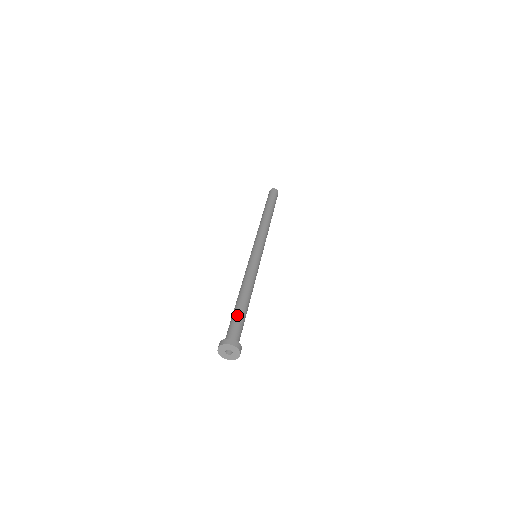
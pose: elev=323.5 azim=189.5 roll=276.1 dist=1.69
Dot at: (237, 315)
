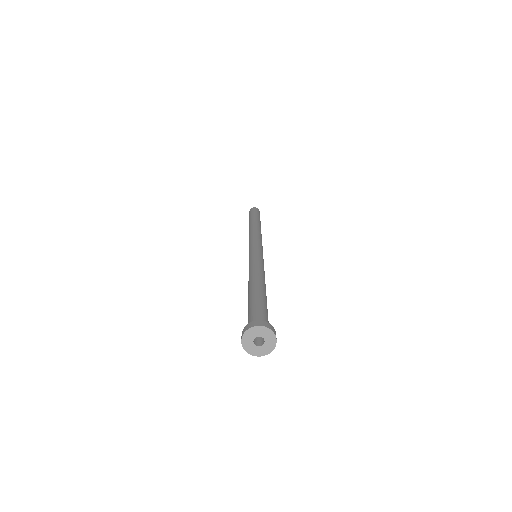
Dot at: (262, 301)
